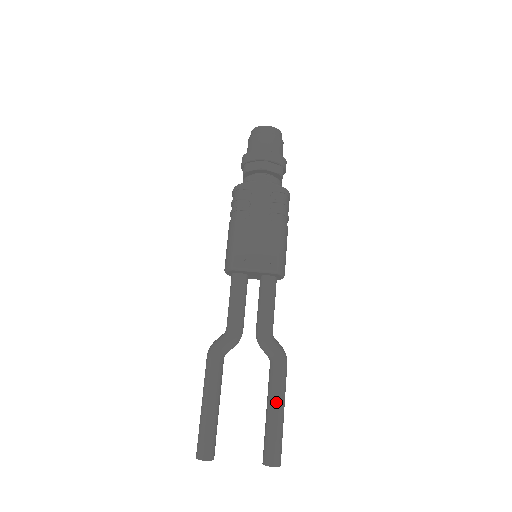
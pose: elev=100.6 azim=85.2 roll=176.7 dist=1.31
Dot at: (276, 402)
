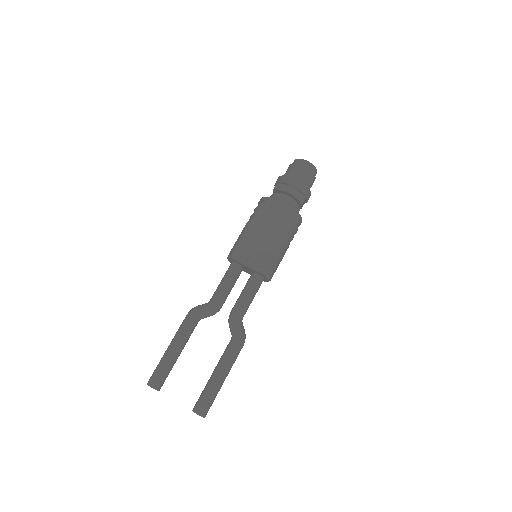
Dot at: (221, 369)
